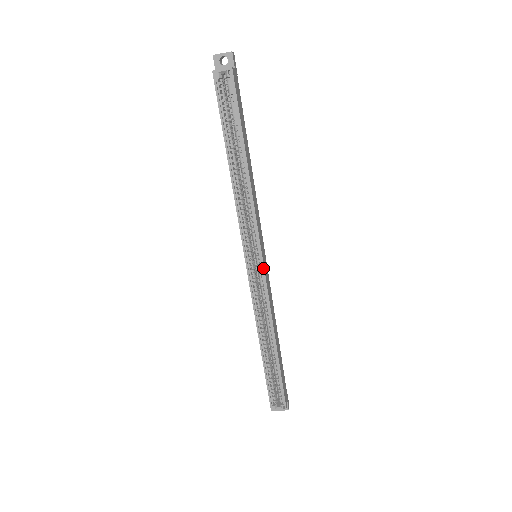
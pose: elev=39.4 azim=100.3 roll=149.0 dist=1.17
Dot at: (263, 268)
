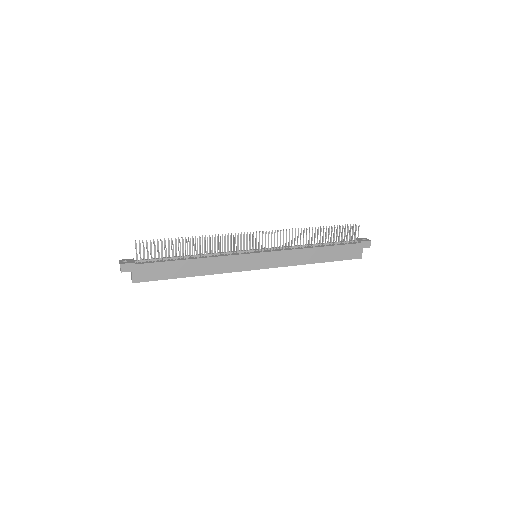
Dot at: occluded
